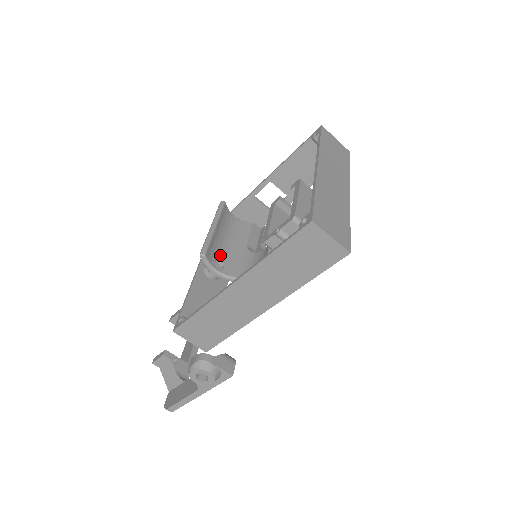
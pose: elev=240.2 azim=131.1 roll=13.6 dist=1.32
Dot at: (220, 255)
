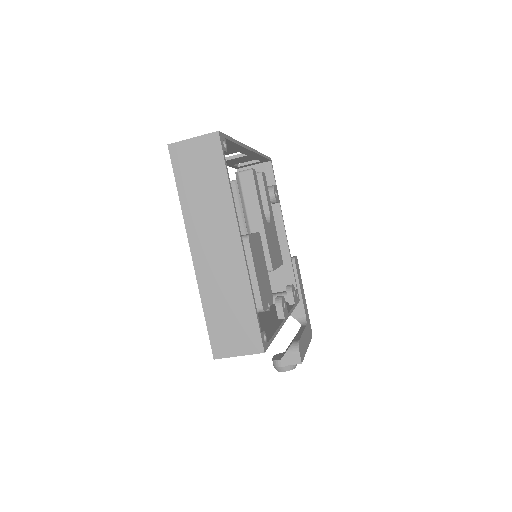
Dot at: occluded
